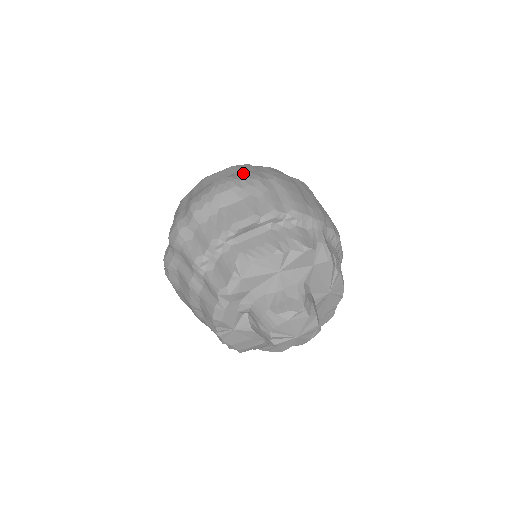
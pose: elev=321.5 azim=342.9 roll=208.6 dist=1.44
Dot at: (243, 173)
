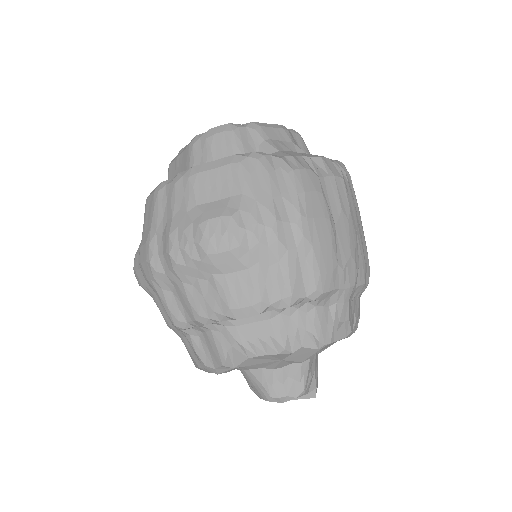
Dot at: (252, 204)
